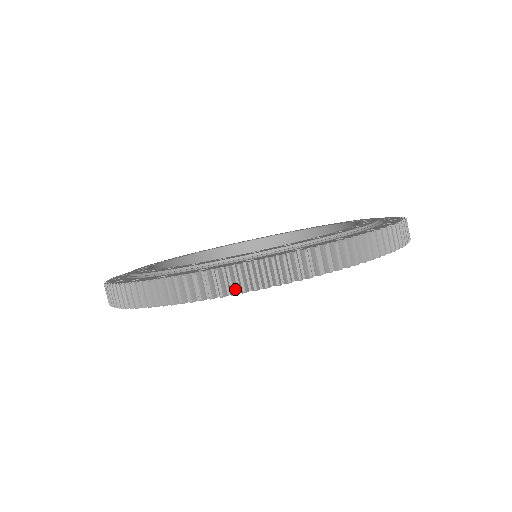
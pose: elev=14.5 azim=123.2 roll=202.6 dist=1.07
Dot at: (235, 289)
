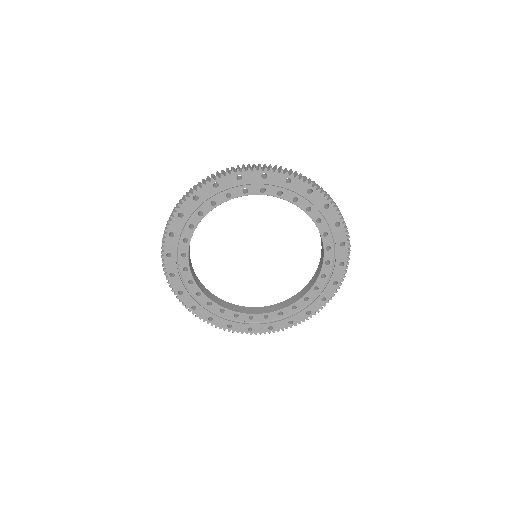
Dot at: (229, 172)
